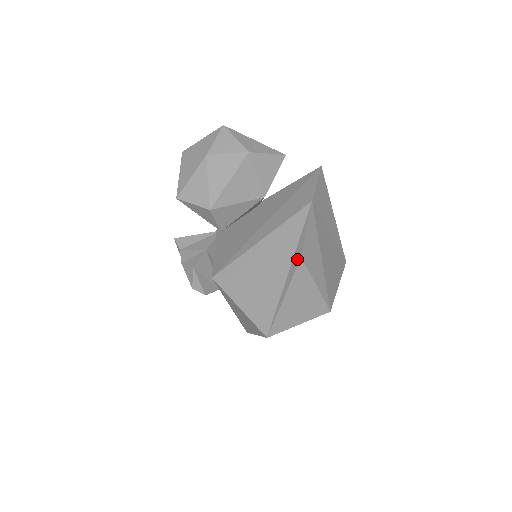
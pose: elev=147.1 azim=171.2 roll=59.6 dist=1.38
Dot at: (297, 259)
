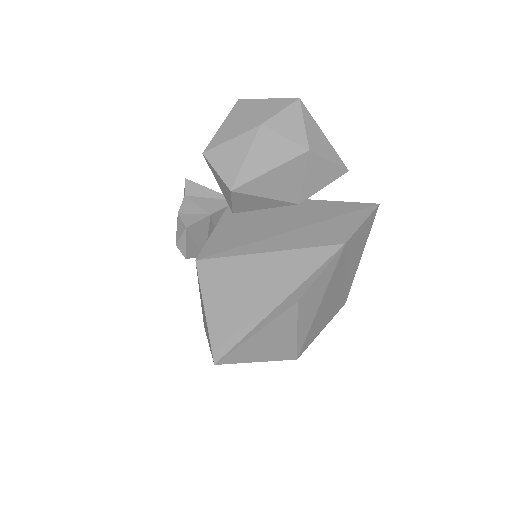
Dot at: (292, 301)
